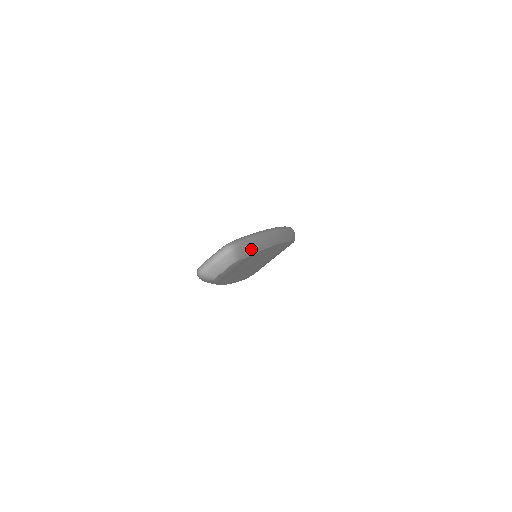
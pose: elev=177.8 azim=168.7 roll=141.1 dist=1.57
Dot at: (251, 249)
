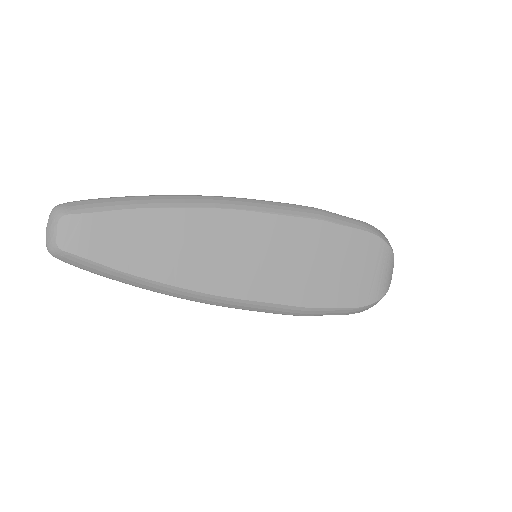
Dot at: (102, 205)
